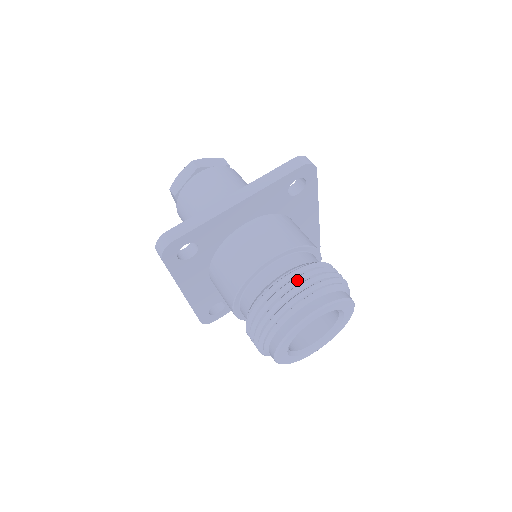
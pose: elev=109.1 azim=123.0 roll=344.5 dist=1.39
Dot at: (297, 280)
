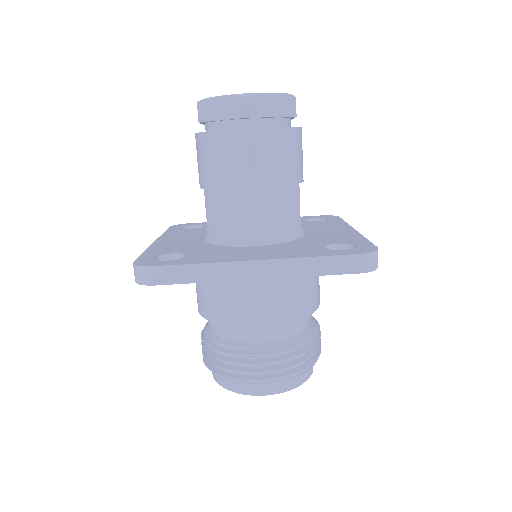
Dot at: (268, 363)
